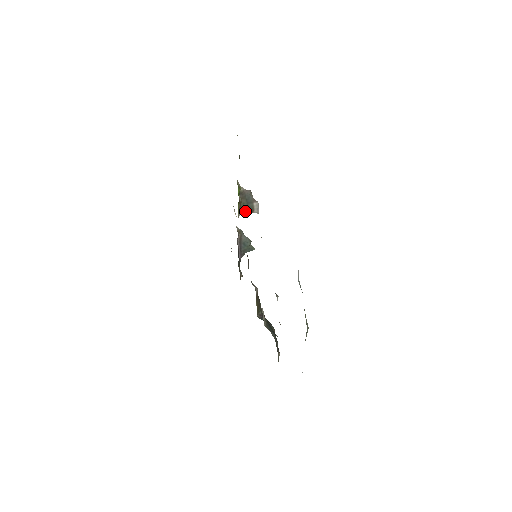
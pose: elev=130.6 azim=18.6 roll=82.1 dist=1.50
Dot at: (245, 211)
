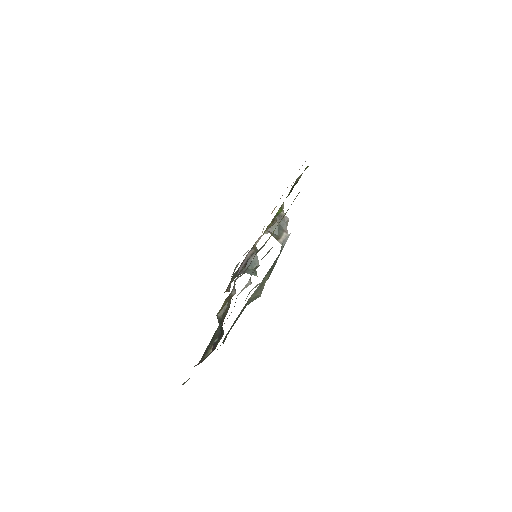
Dot at: occluded
